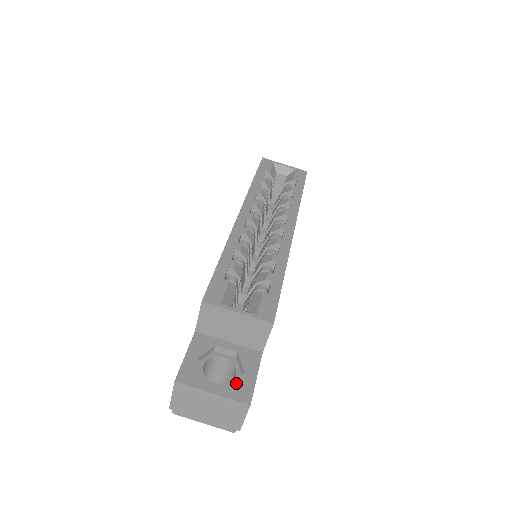
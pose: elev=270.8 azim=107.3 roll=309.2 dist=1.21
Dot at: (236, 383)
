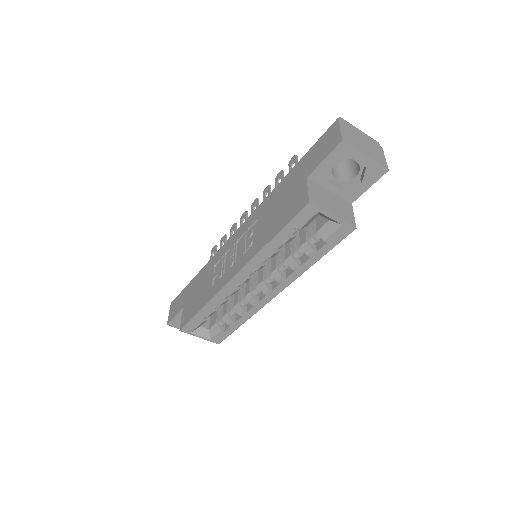
Dot at: occluded
